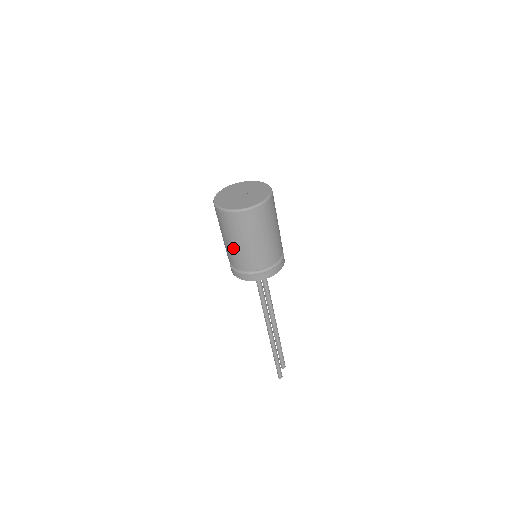
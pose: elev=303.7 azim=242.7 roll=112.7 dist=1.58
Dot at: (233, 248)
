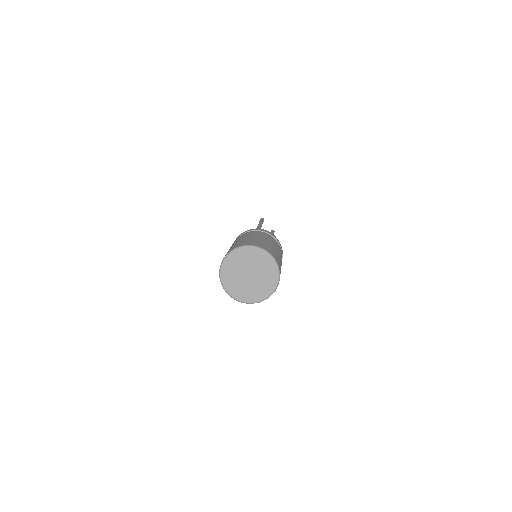
Dot at: occluded
